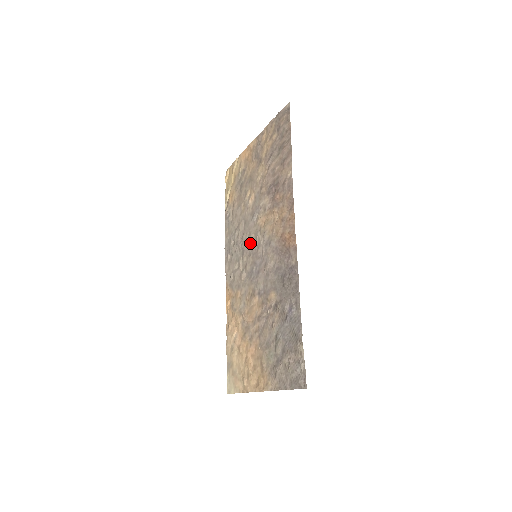
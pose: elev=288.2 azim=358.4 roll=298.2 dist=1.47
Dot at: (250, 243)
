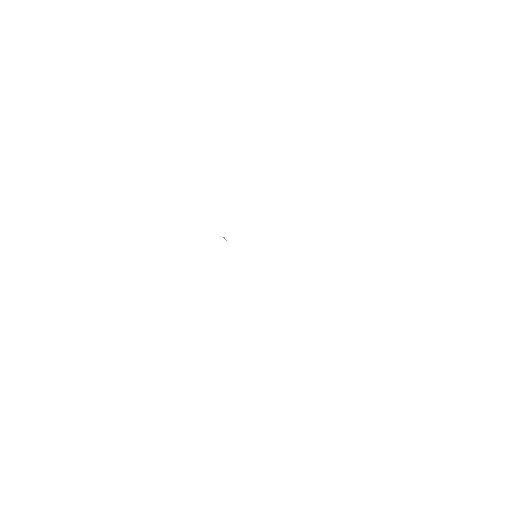
Dot at: occluded
